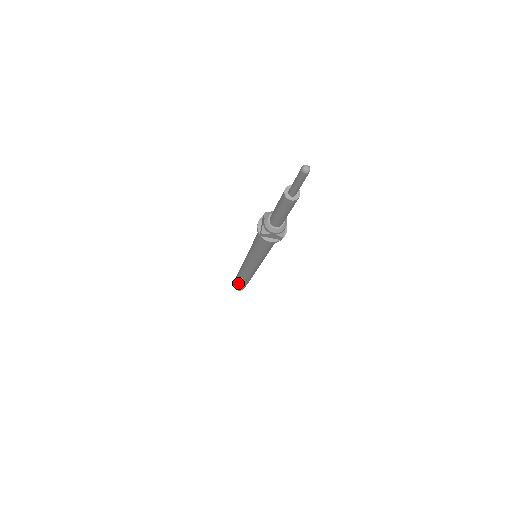
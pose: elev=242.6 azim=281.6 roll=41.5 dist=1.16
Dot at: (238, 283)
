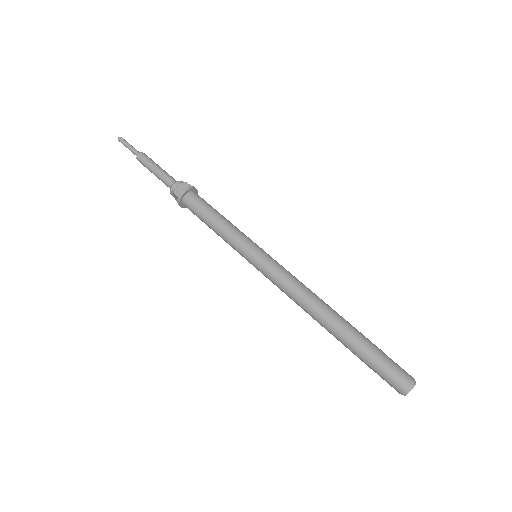
Dot at: (360, 351)
